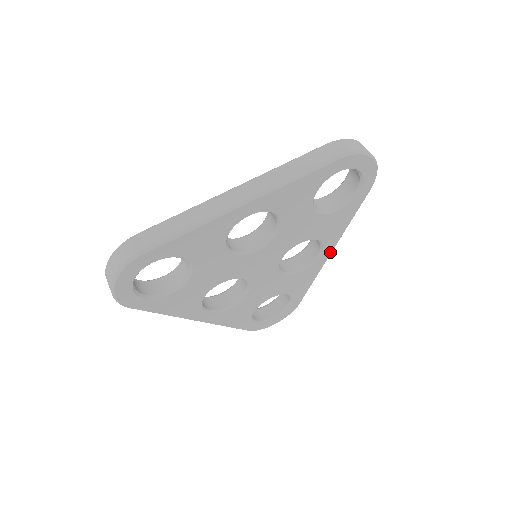
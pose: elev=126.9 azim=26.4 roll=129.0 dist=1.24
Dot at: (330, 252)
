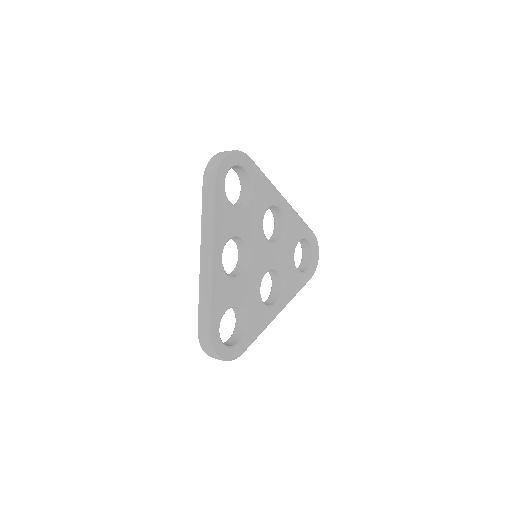
Dot at: (280, 310)
